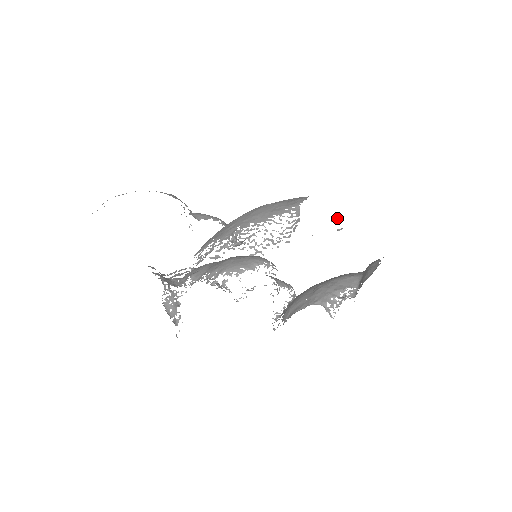
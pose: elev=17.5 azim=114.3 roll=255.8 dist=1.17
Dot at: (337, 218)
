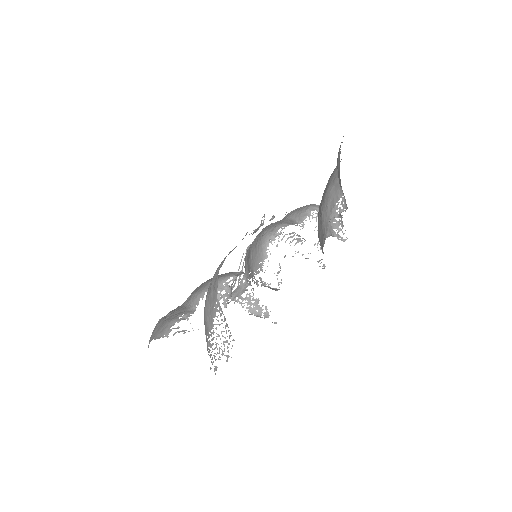
Dot at: occluded
